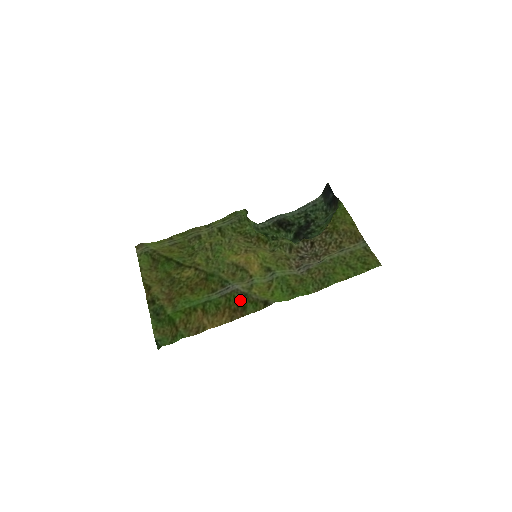
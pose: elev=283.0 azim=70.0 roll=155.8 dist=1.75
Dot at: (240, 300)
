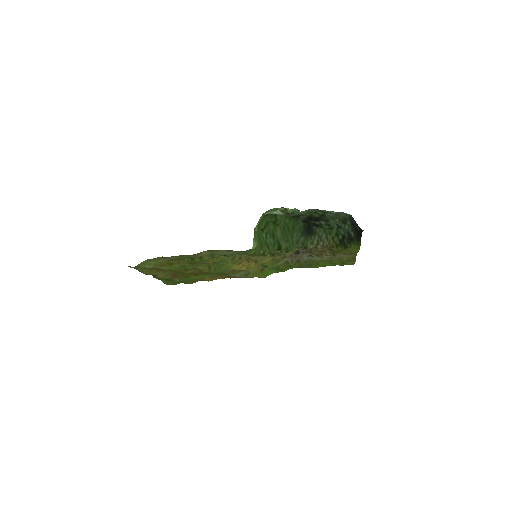
Dot at: occluded
